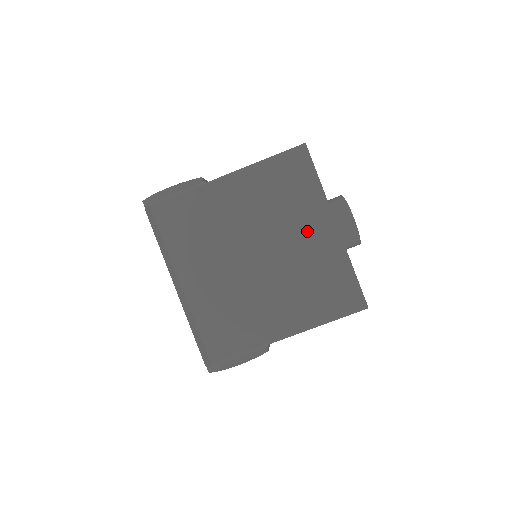
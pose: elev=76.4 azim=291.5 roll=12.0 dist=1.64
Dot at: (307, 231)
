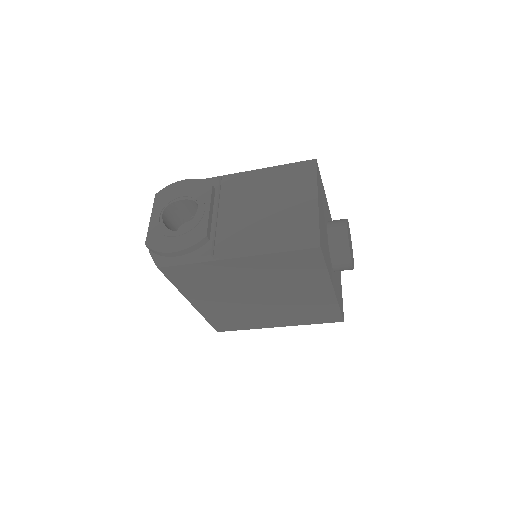
Dot at: (306, 290)
